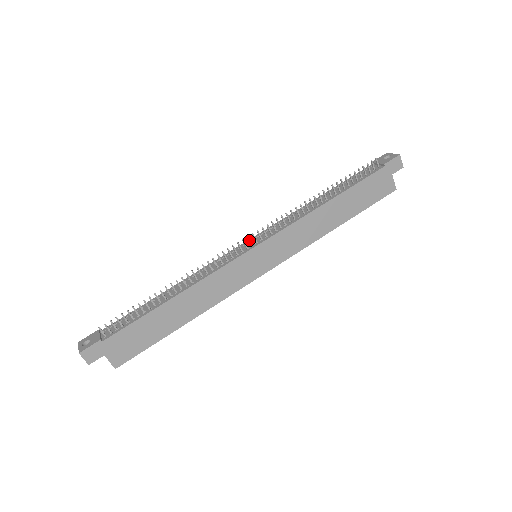
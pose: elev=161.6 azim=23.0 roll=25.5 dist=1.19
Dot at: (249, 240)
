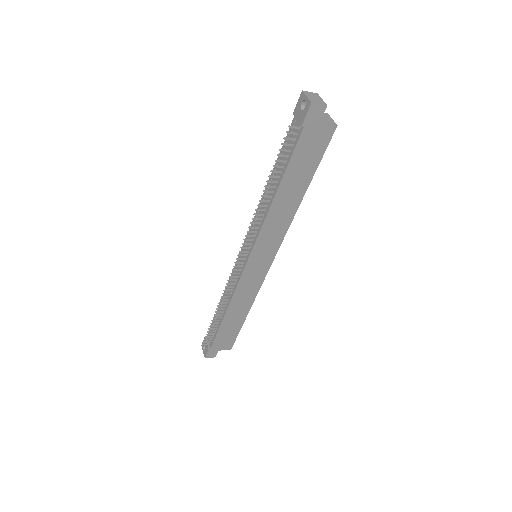
Dot at: occluded
